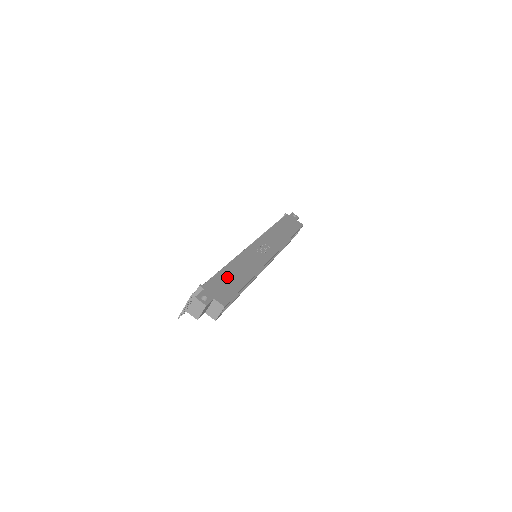
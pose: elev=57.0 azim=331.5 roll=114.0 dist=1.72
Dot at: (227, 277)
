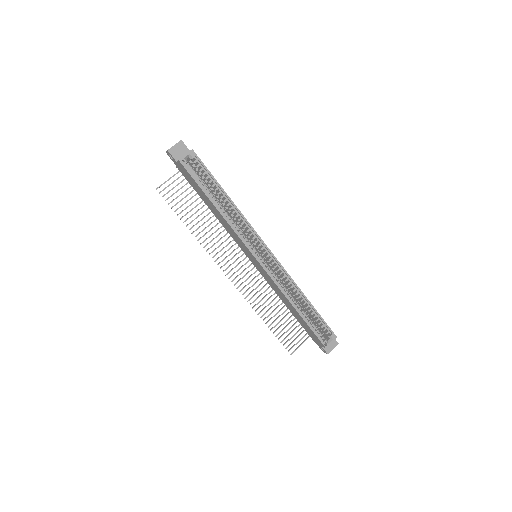
Dot at: occluded
